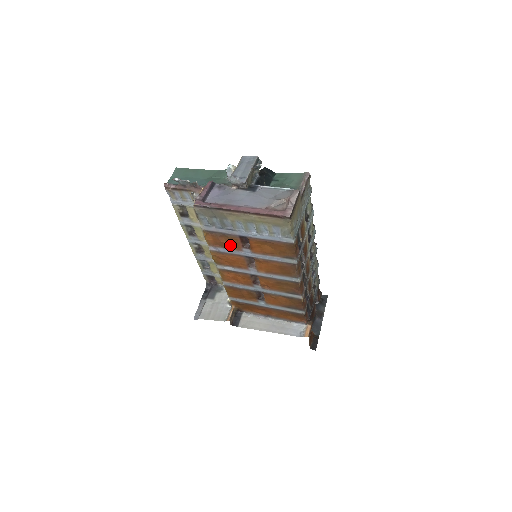
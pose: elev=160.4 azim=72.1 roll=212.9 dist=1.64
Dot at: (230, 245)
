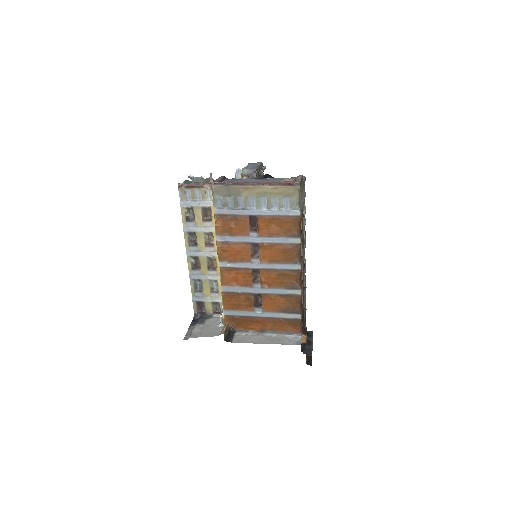
Dot at: (238, 230)
